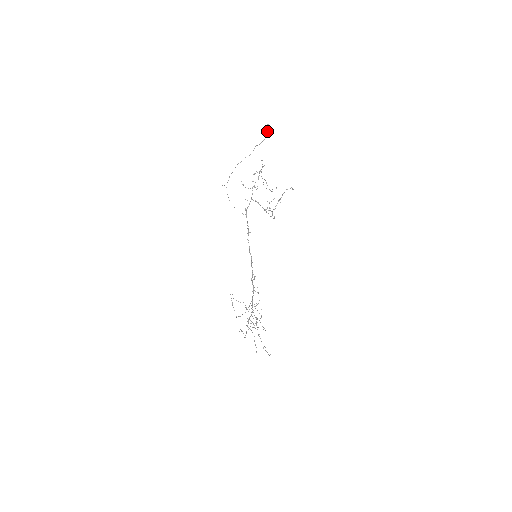
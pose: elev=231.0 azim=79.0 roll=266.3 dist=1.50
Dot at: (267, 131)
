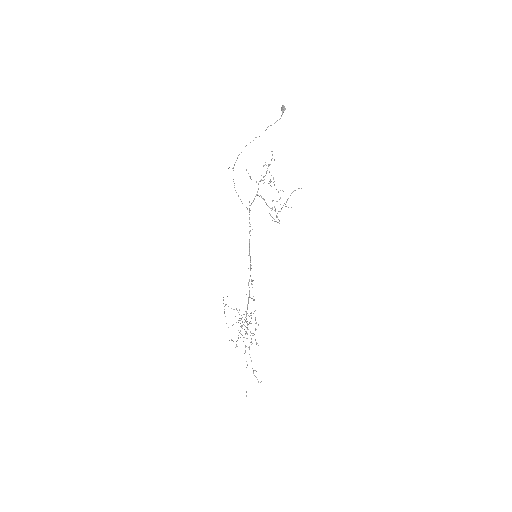
Dot at: (282, 111)
